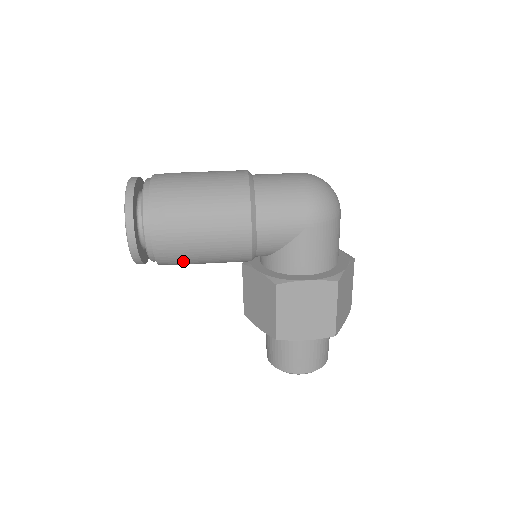
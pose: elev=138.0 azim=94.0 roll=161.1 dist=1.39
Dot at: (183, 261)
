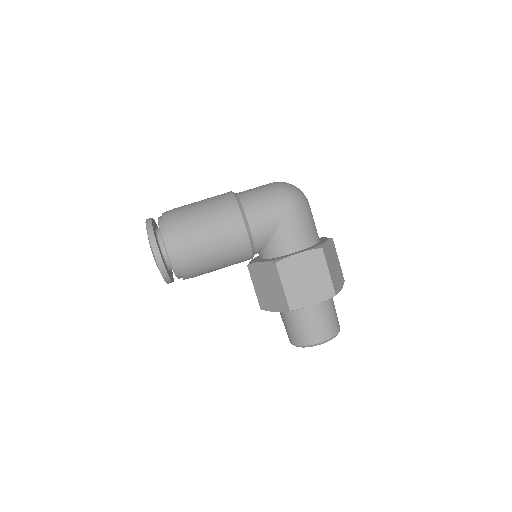
Dot at: (200, 267)
